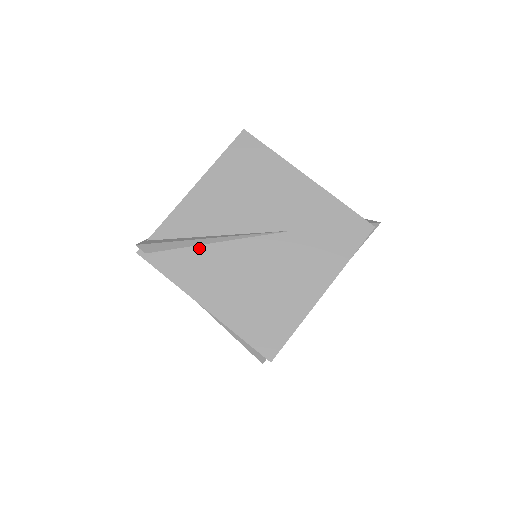
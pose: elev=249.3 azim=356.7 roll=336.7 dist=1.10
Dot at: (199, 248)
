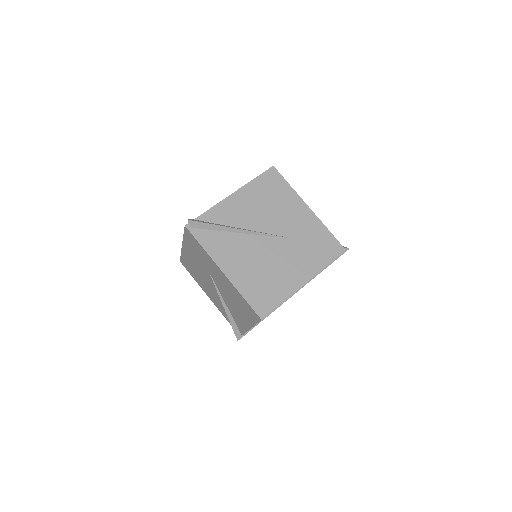
Dot at: (228, 234)
